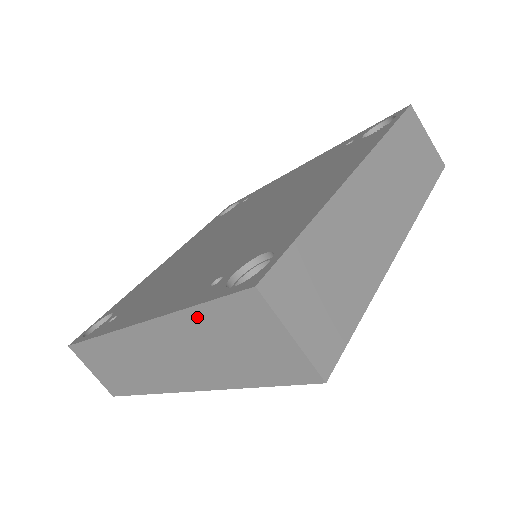
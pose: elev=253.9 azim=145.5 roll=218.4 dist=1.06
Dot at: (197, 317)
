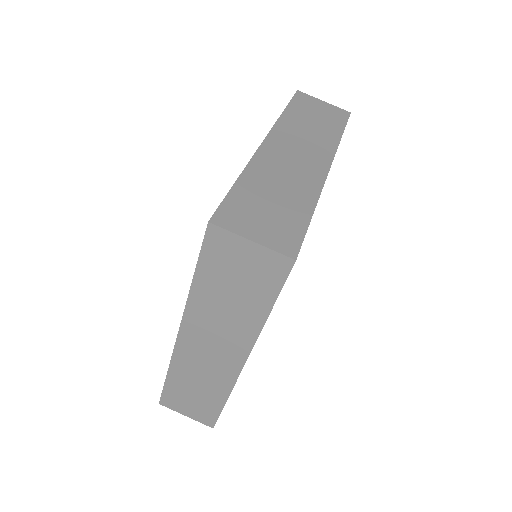
Dot at: (201, 283)
